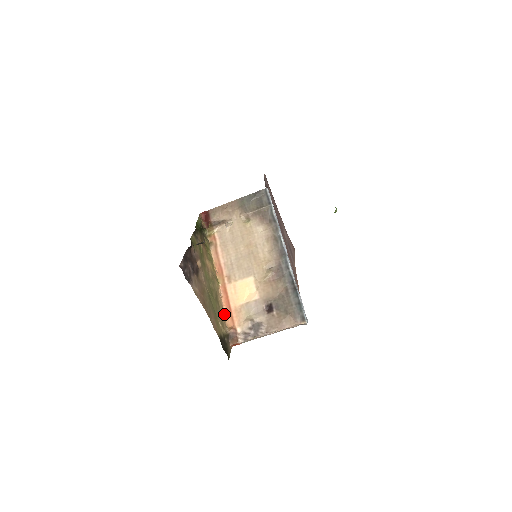
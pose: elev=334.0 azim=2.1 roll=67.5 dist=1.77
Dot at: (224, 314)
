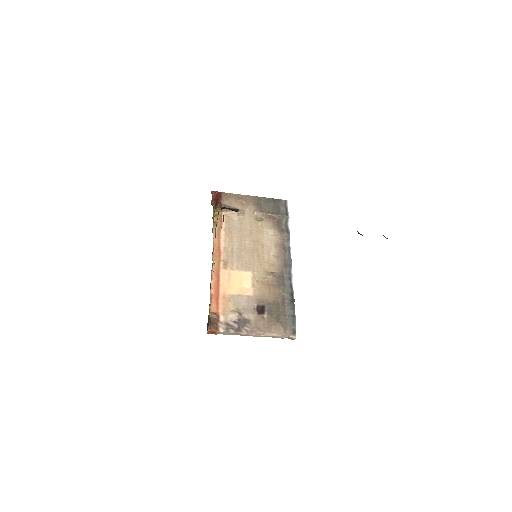
Dot at: (210, 296)
